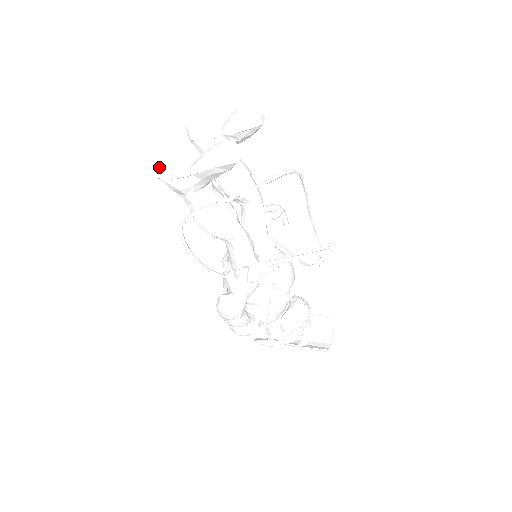
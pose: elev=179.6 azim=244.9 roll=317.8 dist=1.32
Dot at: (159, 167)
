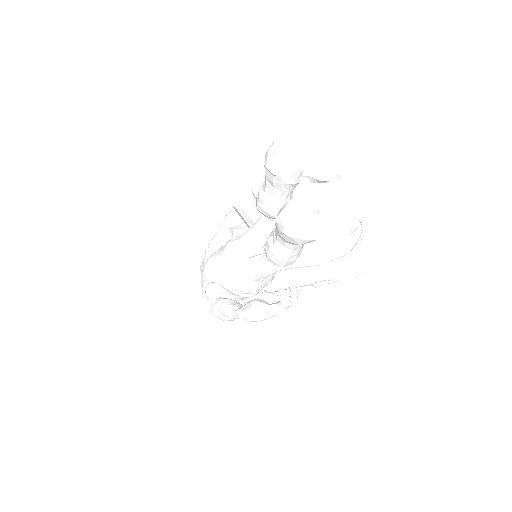
Dot at: (301, 230)
